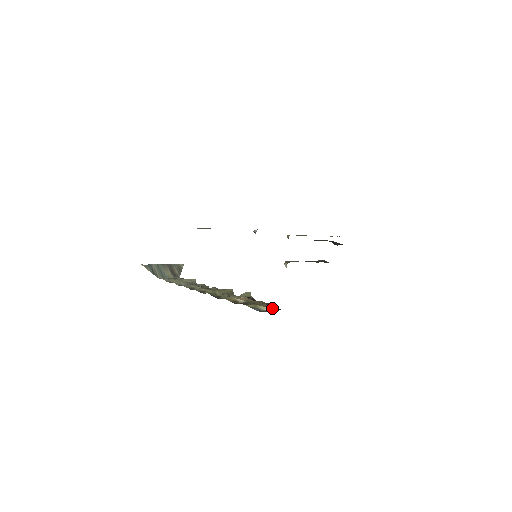
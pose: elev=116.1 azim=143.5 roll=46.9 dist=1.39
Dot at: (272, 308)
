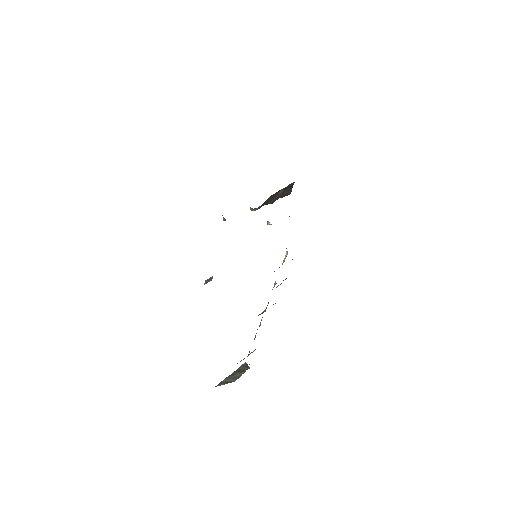
Dot at: occluded
